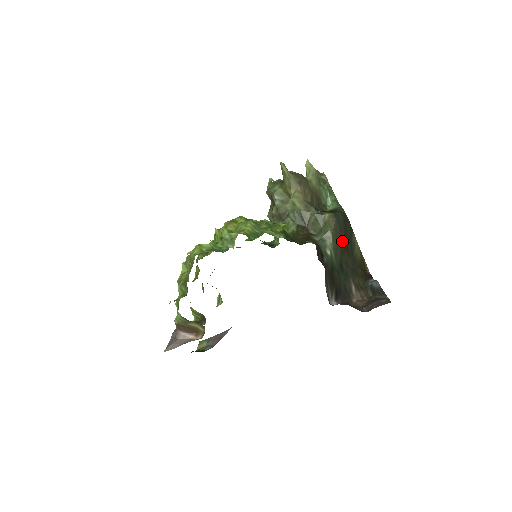
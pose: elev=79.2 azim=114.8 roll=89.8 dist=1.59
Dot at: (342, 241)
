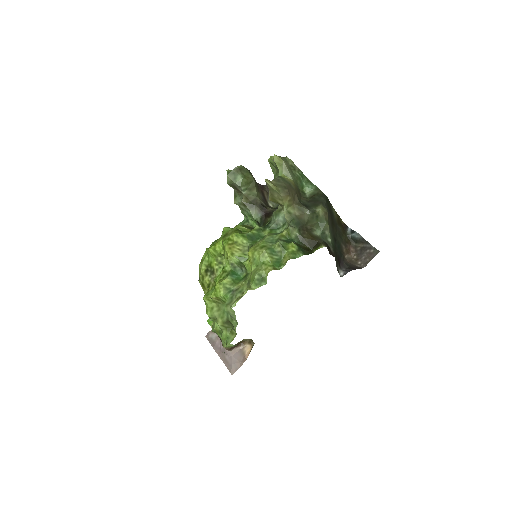
Dot at: (331, 220)
